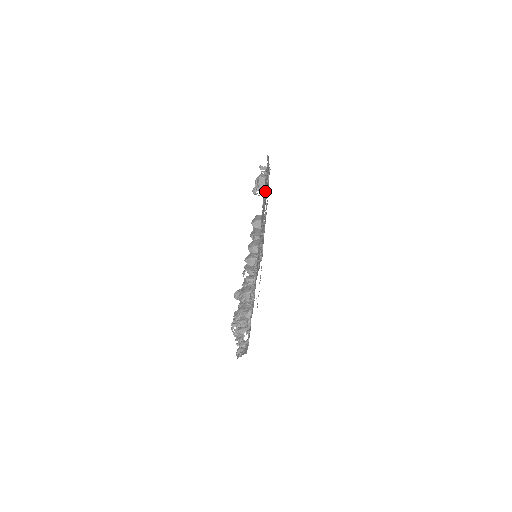
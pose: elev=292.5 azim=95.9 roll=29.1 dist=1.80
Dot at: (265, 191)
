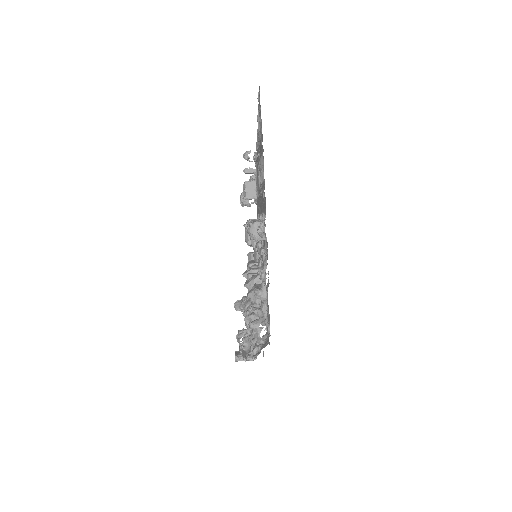
Dot at: occluded
